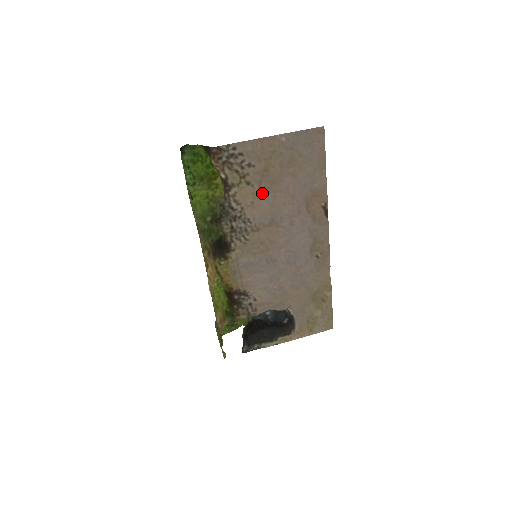
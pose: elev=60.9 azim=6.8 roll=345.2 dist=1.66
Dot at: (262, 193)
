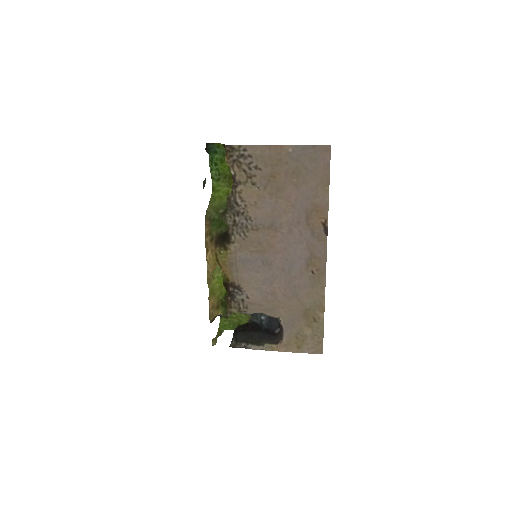
Dot at: (266, 196)
